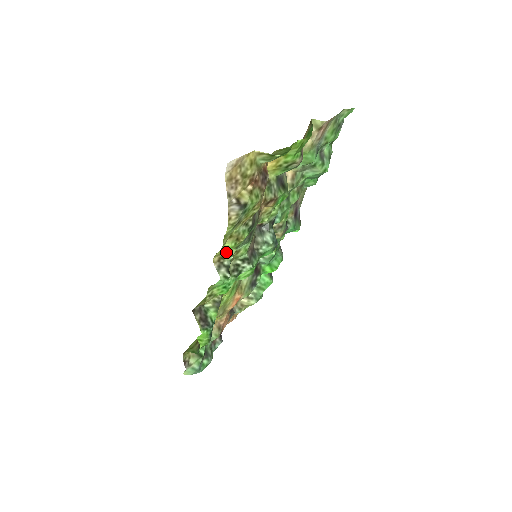
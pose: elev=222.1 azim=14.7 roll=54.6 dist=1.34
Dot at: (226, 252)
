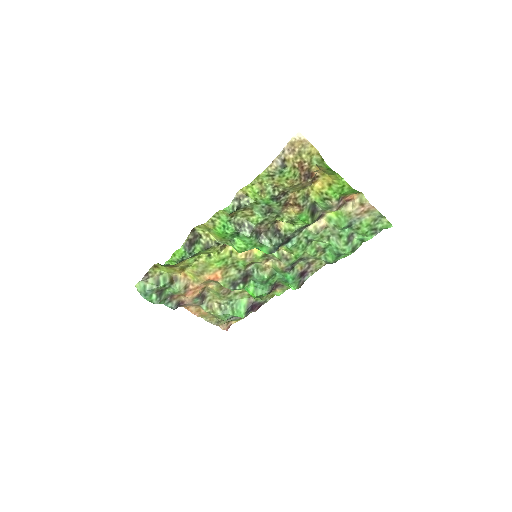
Dot at: (248, 196)
